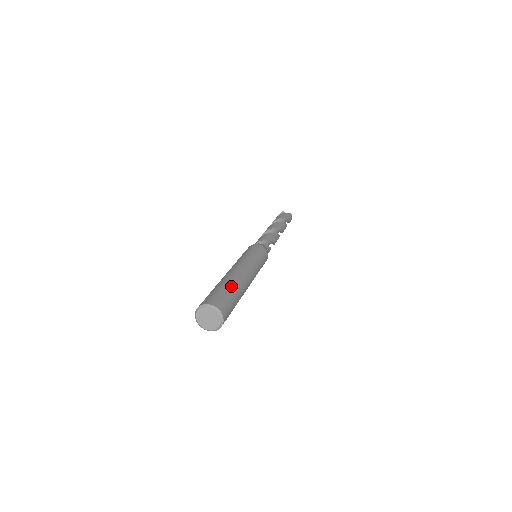
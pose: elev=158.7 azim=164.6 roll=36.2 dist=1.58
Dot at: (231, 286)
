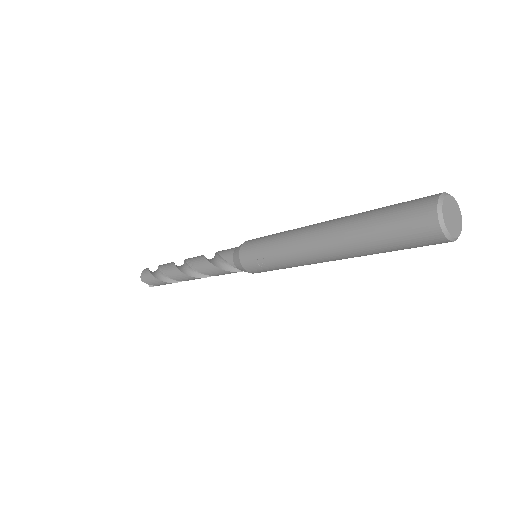
Dot at: occluded
